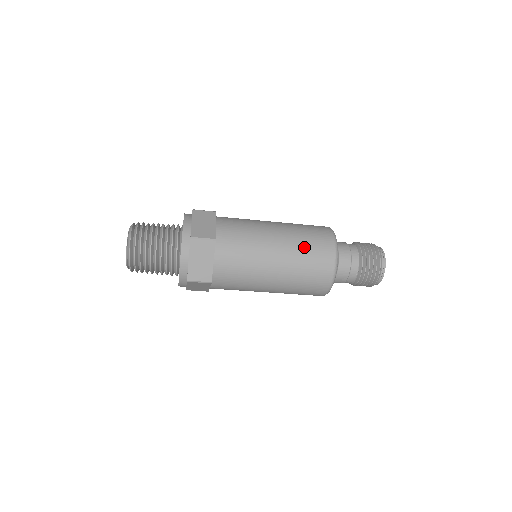
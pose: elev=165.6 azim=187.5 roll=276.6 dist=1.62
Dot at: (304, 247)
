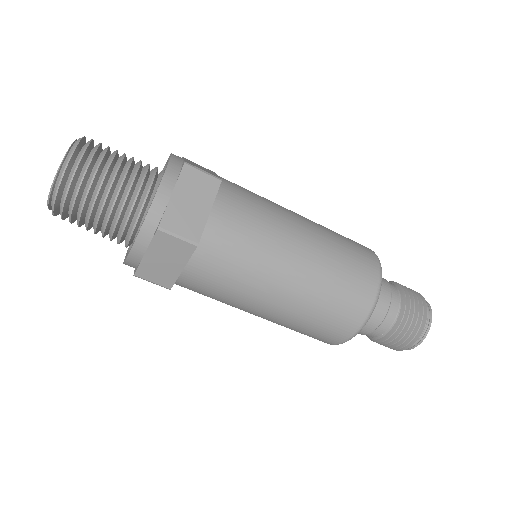
Dot at: (339, 242)
